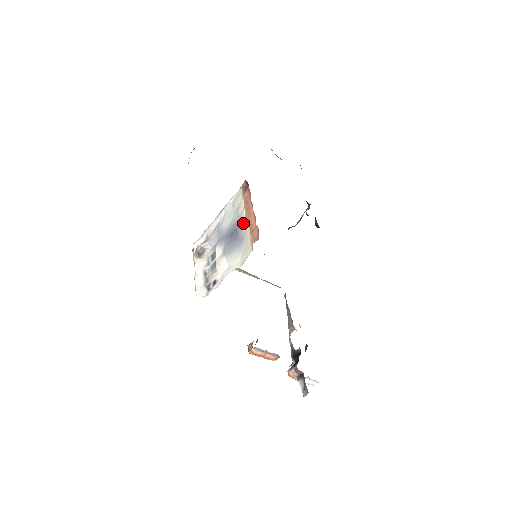
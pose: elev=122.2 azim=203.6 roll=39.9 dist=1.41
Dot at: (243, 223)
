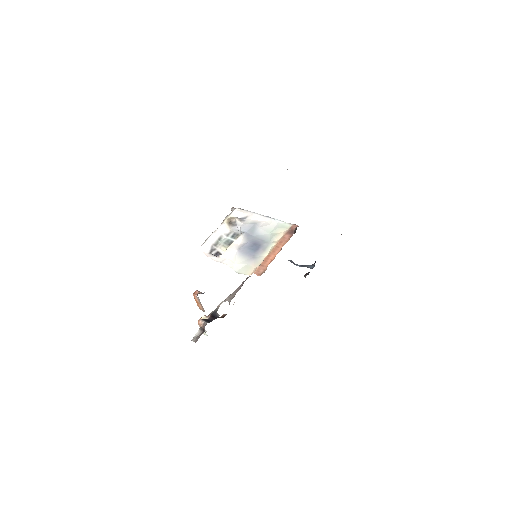
Dot at: (266, 250)
